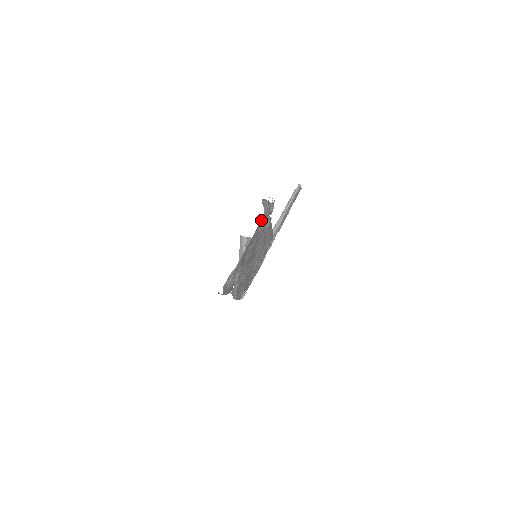
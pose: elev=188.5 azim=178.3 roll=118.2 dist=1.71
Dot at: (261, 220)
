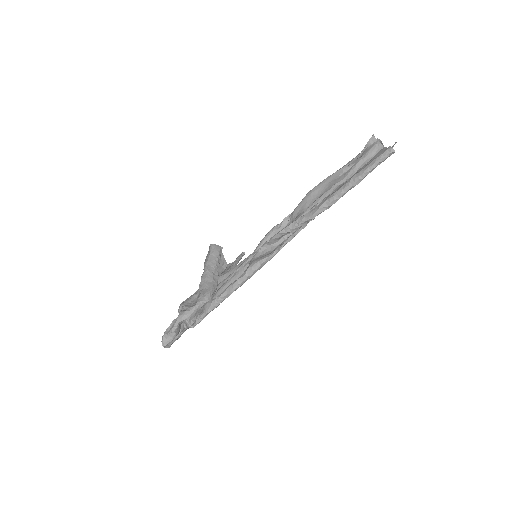
Dot at: occluded
